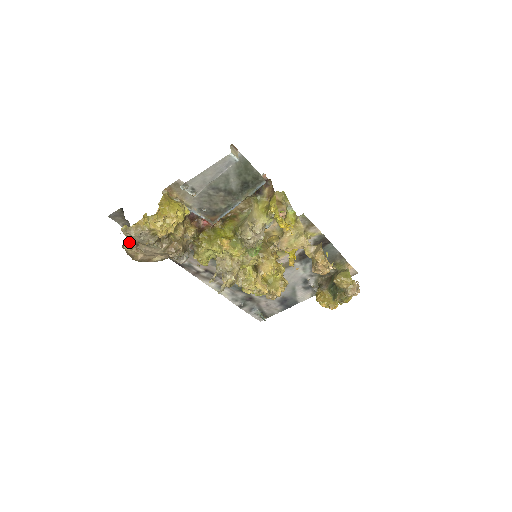
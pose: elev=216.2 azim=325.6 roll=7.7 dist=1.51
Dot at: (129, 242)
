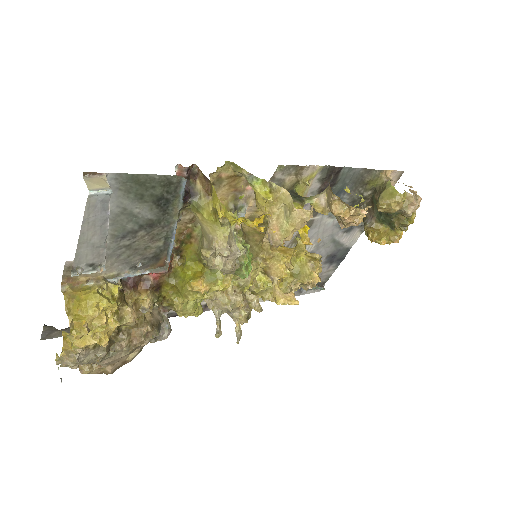
Dot at: occluded
